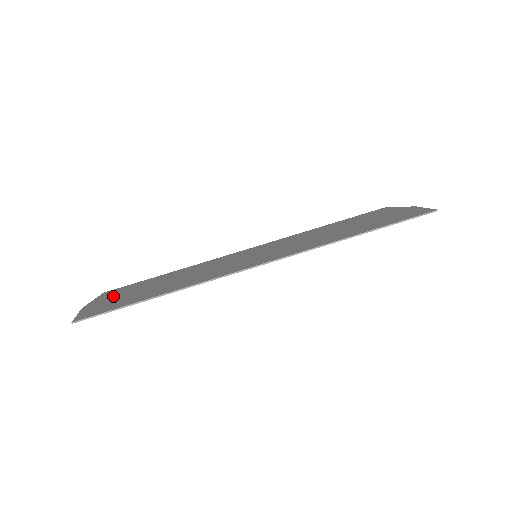
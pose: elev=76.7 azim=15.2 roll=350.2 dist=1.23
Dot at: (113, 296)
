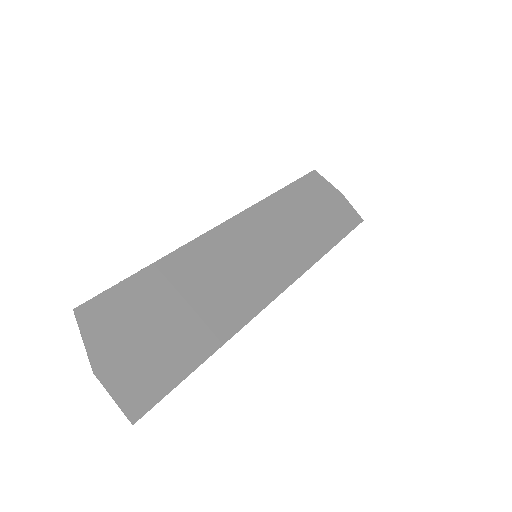
Dot at: (122, 334)
